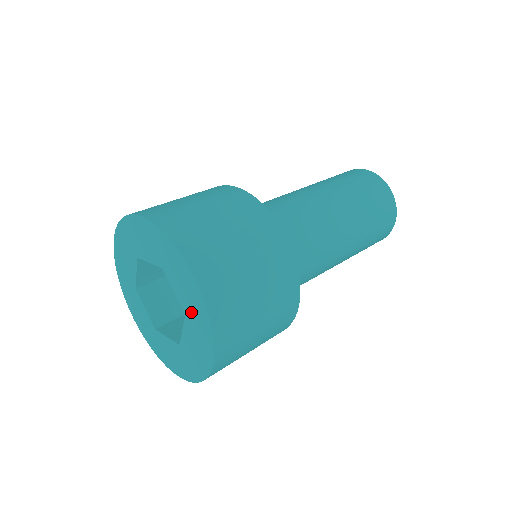
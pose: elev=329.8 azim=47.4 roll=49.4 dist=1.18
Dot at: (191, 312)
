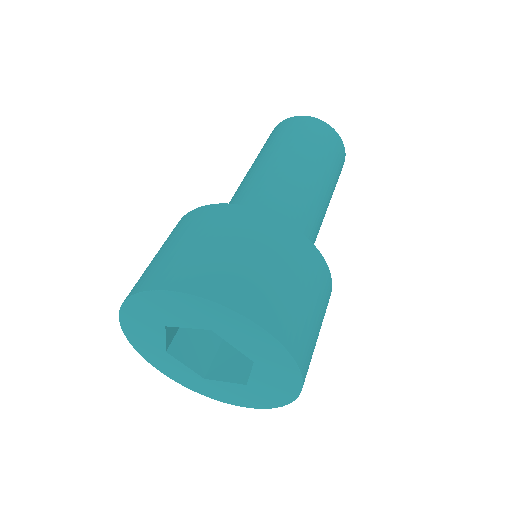
Dot at: (264, 358)
